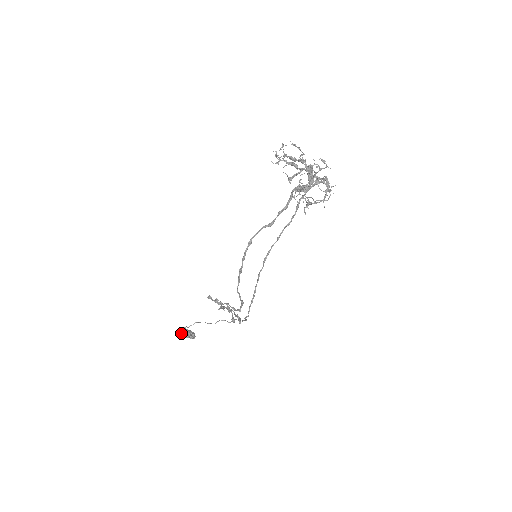
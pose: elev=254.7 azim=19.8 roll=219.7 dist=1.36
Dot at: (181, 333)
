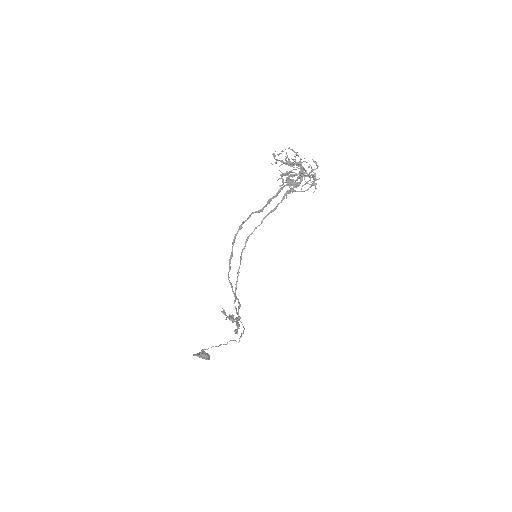
Dot at: (198, 353)
